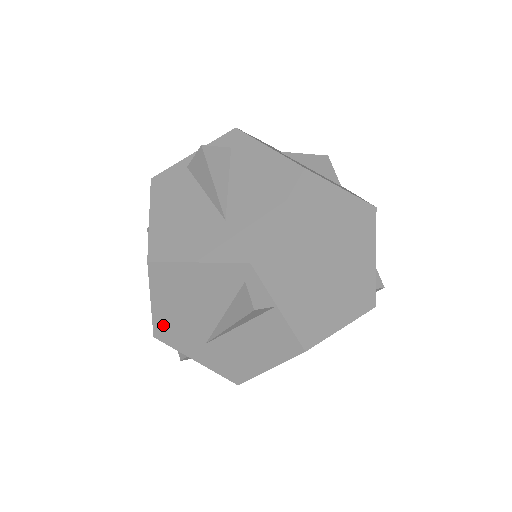
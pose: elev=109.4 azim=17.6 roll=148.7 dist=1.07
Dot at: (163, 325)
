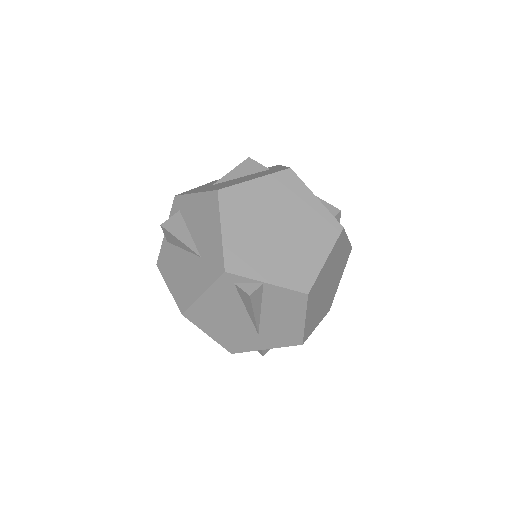
Dot at: (228, 343)
